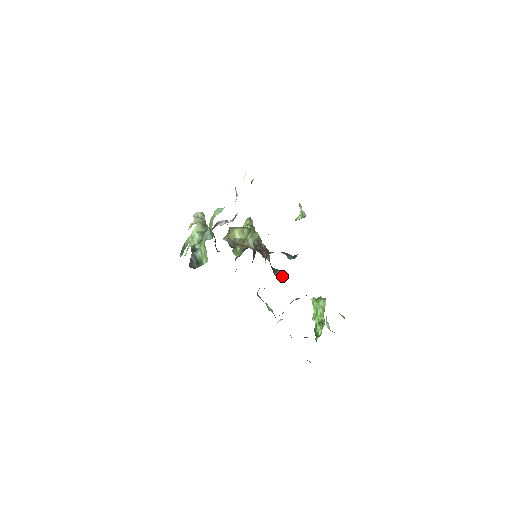
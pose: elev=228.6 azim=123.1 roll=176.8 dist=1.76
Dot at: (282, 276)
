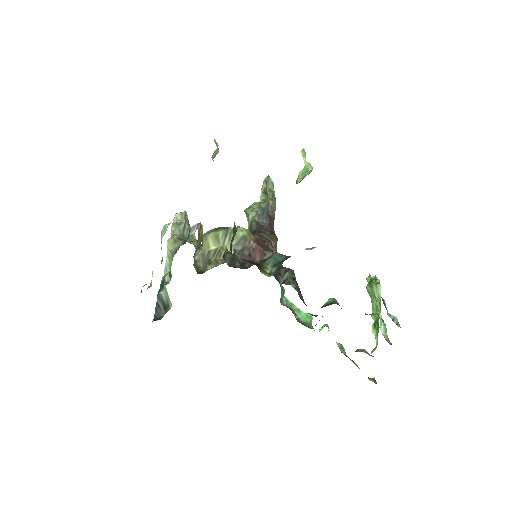
Dot at: (294, 278)
